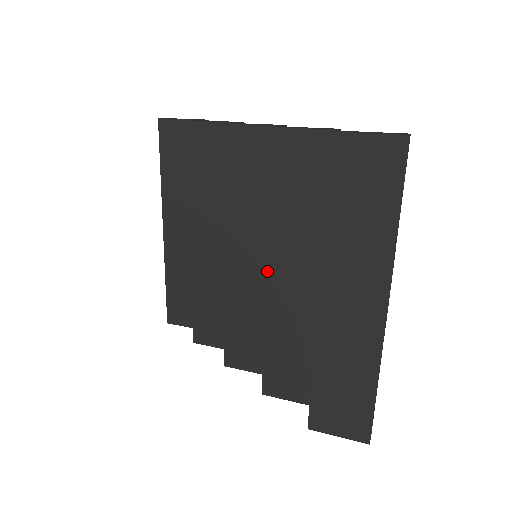
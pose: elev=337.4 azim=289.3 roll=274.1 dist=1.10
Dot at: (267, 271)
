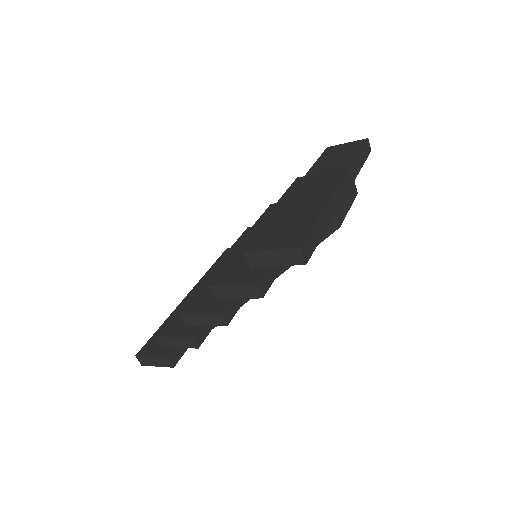
Dot at: (263, 220)
